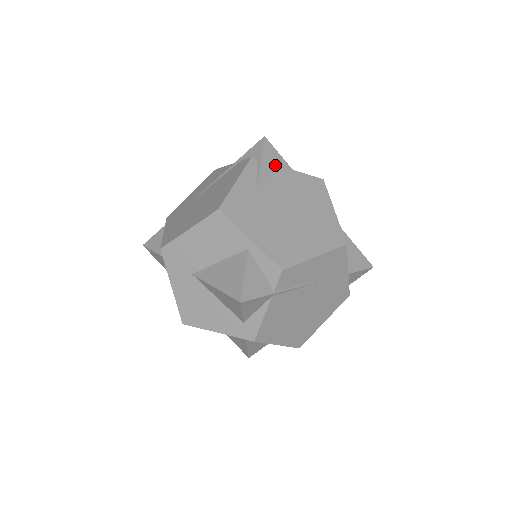
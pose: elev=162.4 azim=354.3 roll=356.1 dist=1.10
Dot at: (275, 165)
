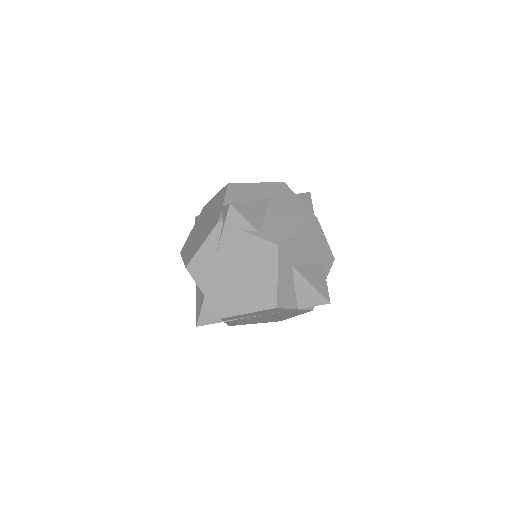
Dot at: (237, 229)
